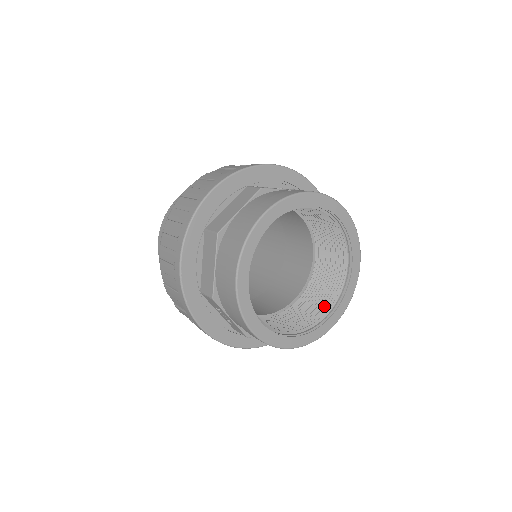
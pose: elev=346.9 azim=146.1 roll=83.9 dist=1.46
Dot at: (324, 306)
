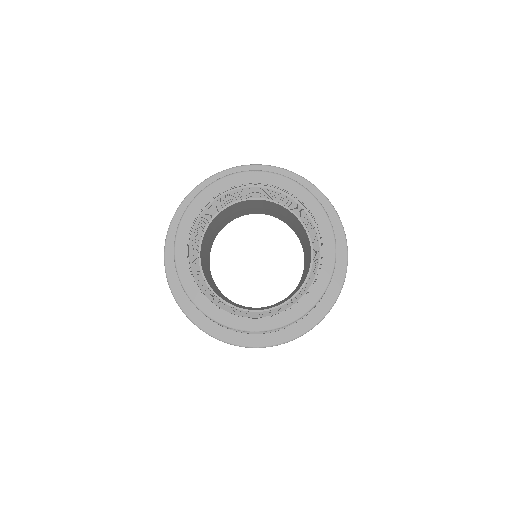
Dot at: (260, 314)
